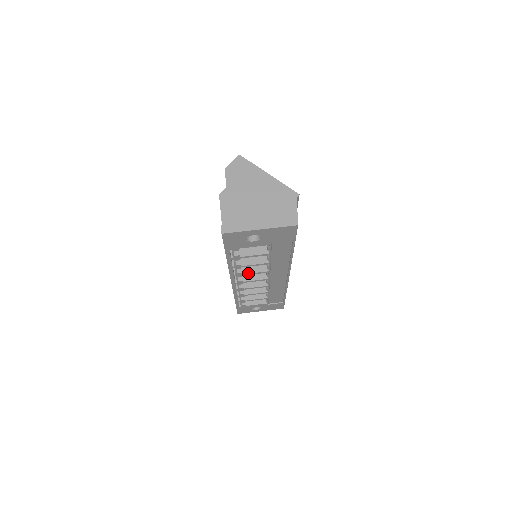
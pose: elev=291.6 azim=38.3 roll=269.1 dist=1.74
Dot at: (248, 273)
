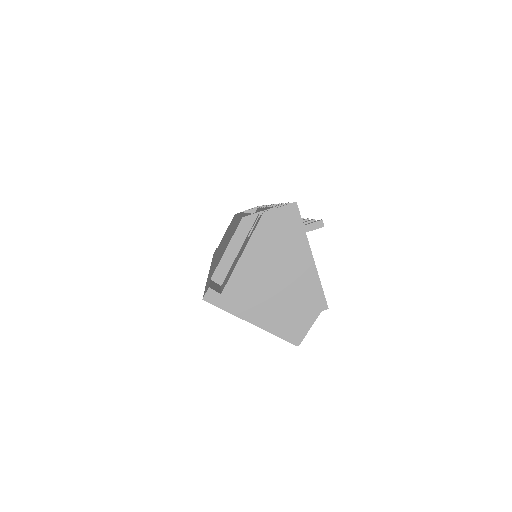
Dot at: occluded
